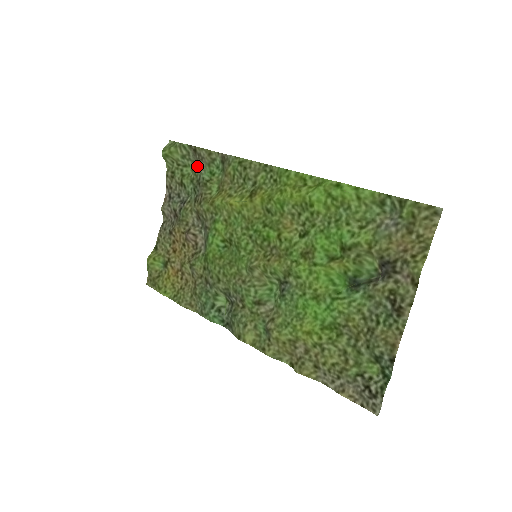
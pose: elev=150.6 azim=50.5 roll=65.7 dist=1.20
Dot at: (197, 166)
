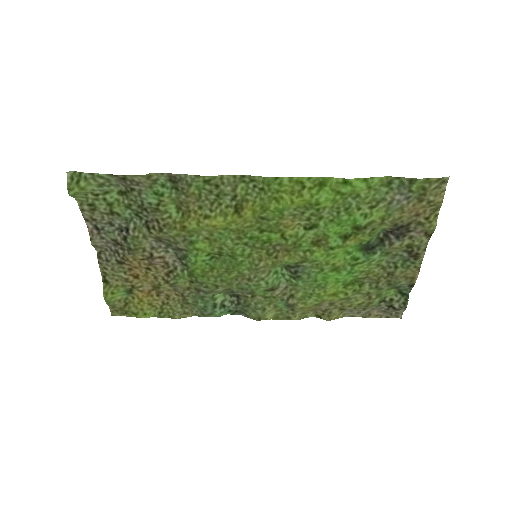
Dot at: (130, 191)
